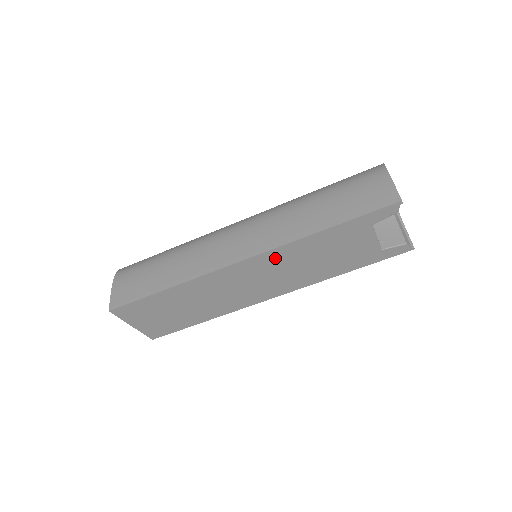
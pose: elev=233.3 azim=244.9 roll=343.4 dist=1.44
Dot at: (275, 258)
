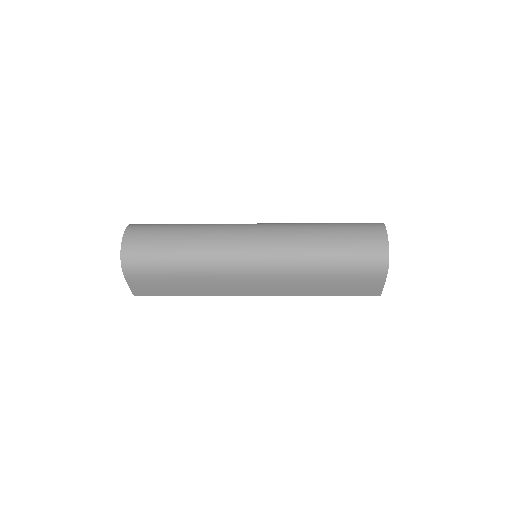
Dot at: occluded
